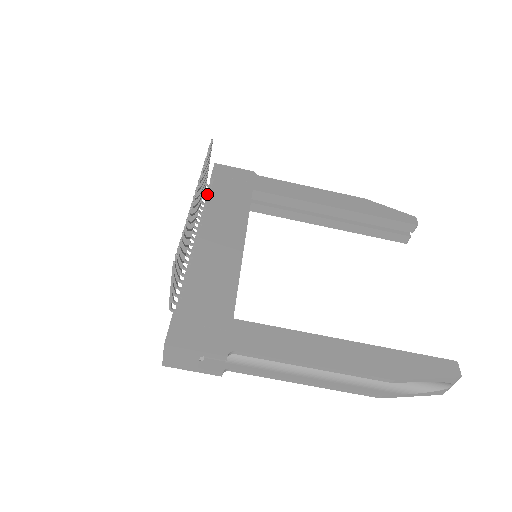
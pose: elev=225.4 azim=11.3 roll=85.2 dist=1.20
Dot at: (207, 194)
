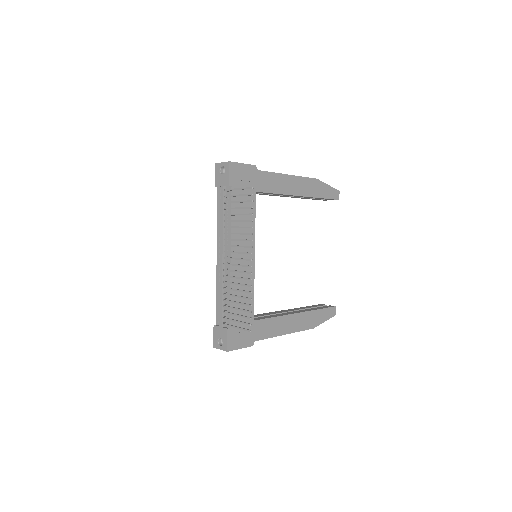
Dot at: (227, 203)
